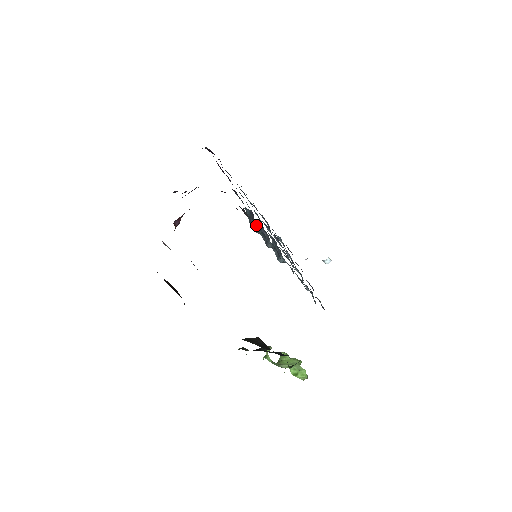
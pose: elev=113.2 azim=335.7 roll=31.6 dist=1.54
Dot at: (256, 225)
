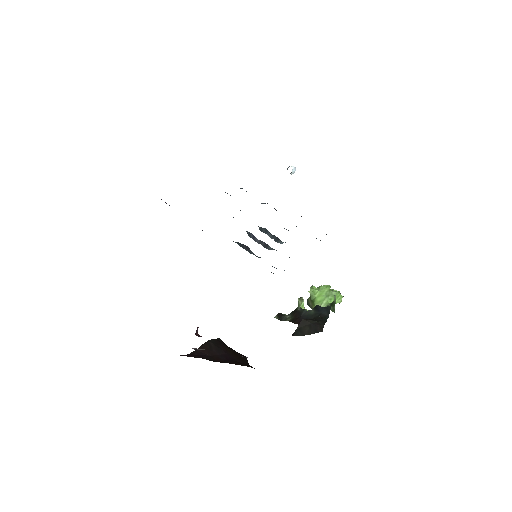
Dot at: occluded
